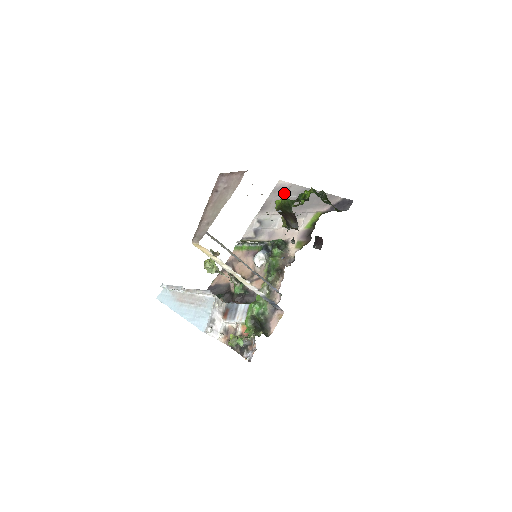
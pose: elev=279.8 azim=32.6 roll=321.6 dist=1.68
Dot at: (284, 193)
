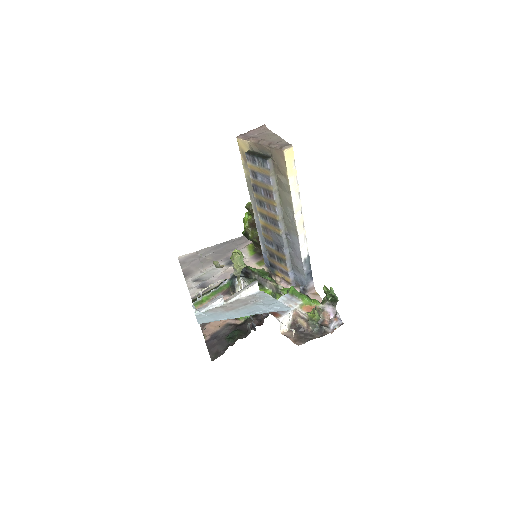
Dot at: (196, 258)
